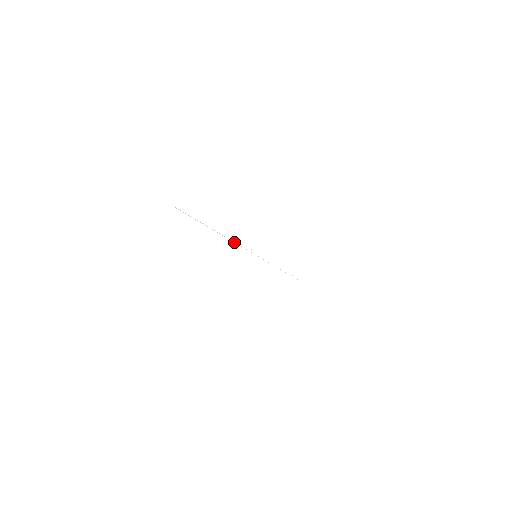
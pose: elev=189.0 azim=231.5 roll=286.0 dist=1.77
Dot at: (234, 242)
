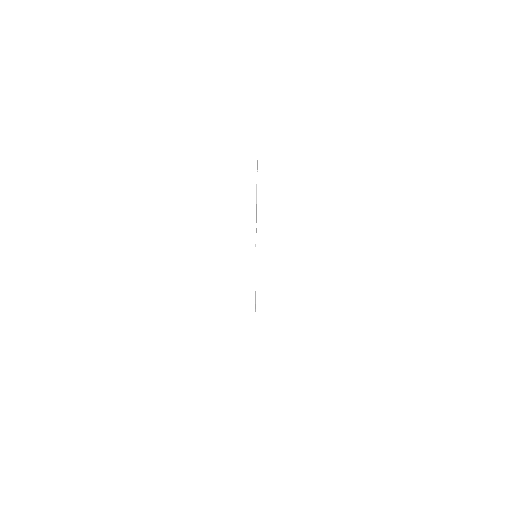
Dot at: occluded
